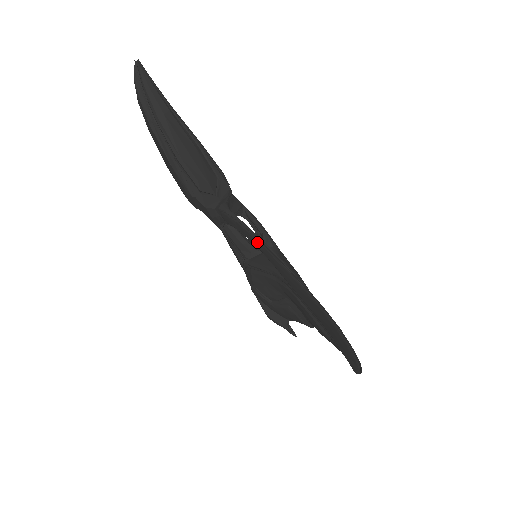
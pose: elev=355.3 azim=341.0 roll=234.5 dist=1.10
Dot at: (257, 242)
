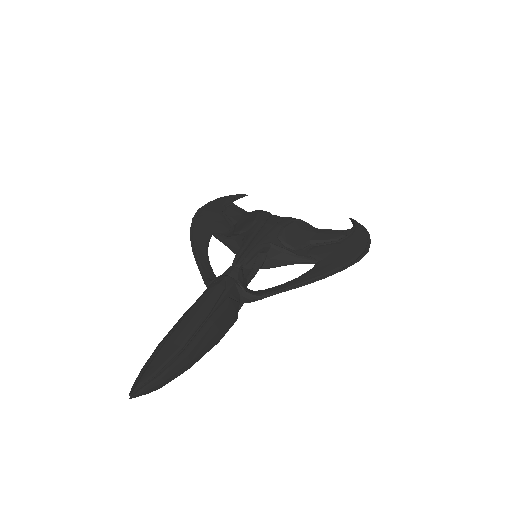
Dot at: (298, 286)
